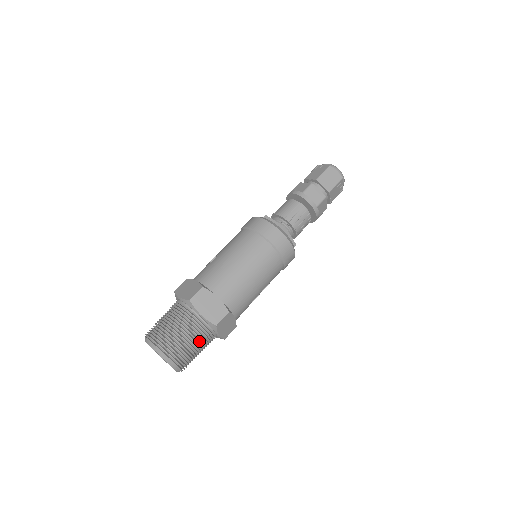
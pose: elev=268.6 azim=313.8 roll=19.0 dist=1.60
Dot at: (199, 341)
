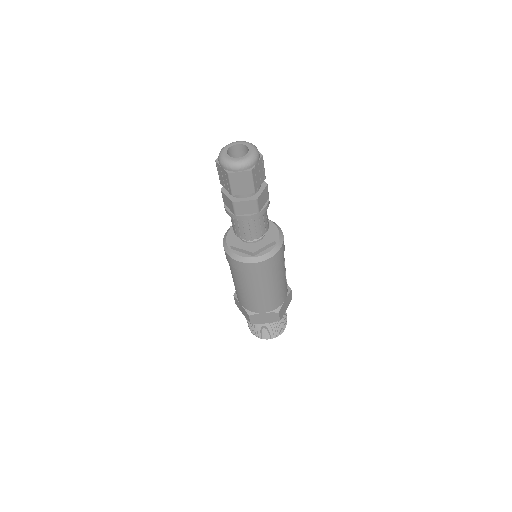
Dot at: (279, 323)
